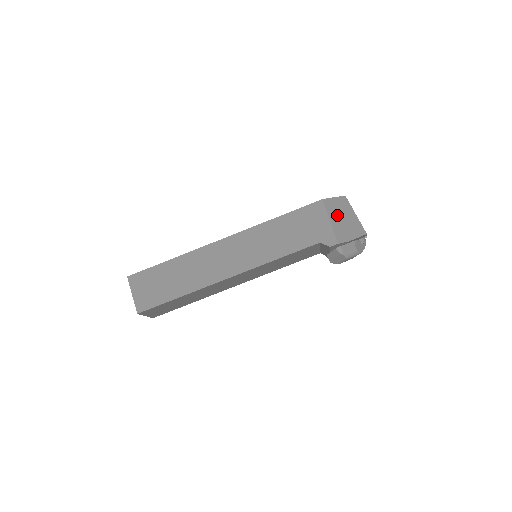
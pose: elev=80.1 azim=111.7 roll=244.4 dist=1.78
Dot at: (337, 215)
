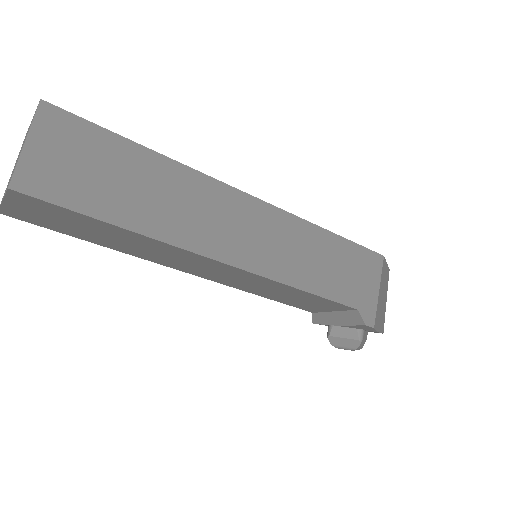
Dot at: (383, 288)
